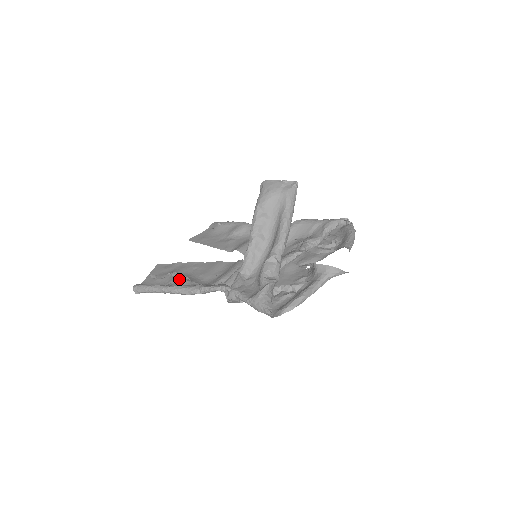
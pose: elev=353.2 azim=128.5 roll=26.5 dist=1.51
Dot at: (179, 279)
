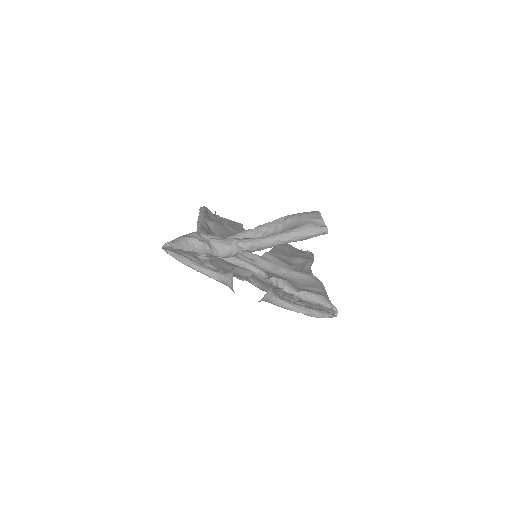
Dot at: (214, 220)
